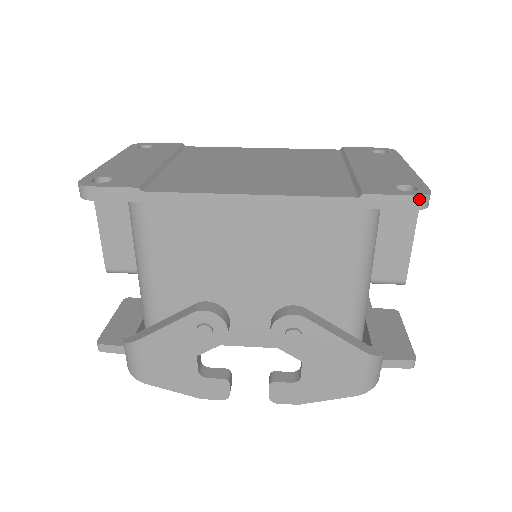
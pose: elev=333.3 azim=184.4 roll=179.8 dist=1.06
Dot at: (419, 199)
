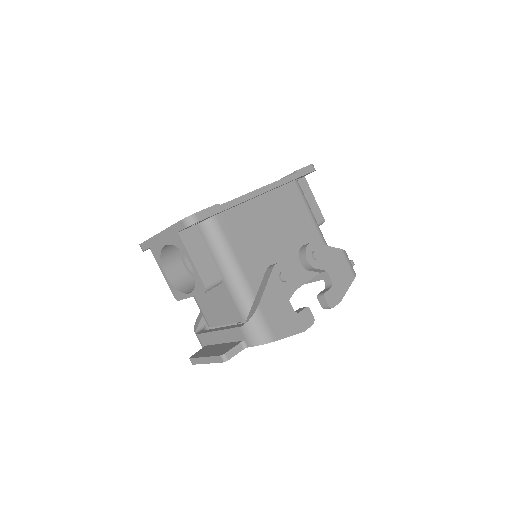
Dot at: (312, 166)
